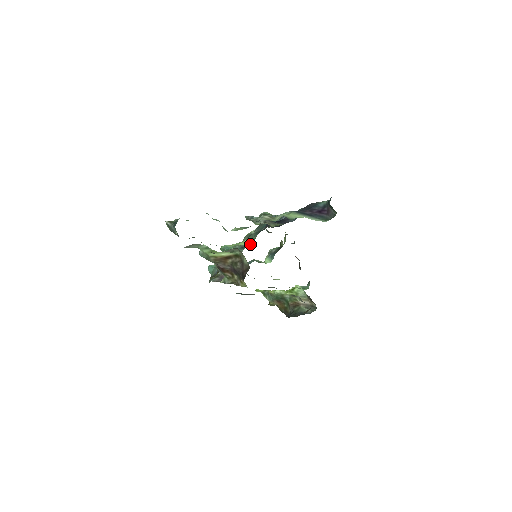
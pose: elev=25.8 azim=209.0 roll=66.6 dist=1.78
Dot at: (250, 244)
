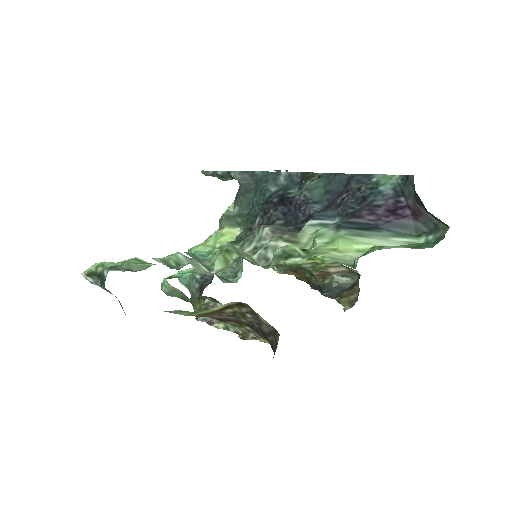
Dot at: (236, 235)
